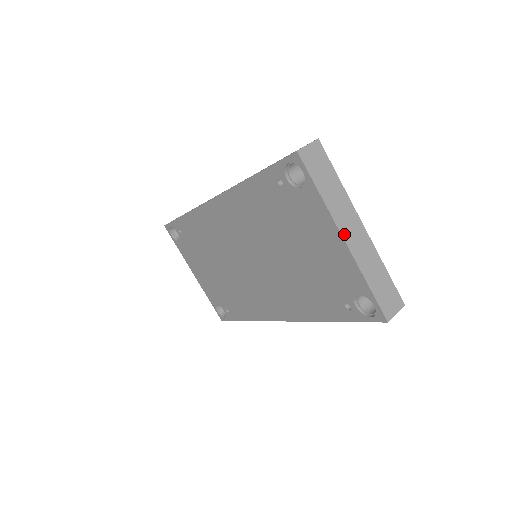
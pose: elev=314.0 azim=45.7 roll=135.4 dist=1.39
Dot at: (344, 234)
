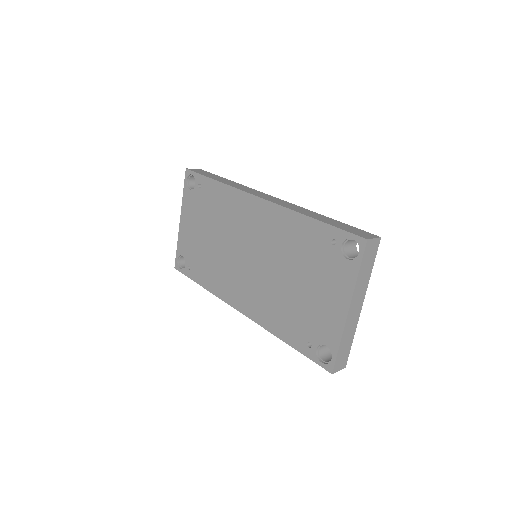
Dot at: (351, 307)
